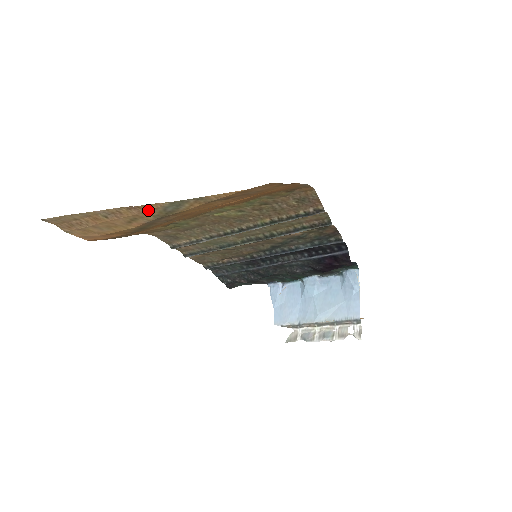
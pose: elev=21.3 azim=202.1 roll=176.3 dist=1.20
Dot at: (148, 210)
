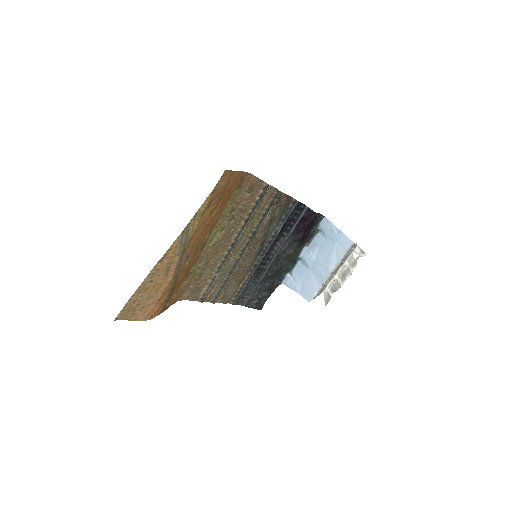
Dot at: (172, 252)
